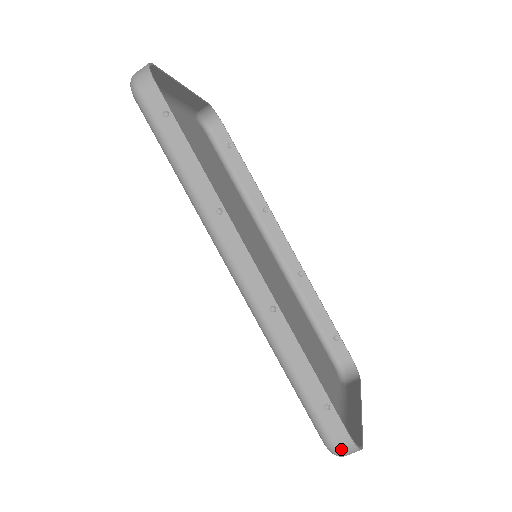
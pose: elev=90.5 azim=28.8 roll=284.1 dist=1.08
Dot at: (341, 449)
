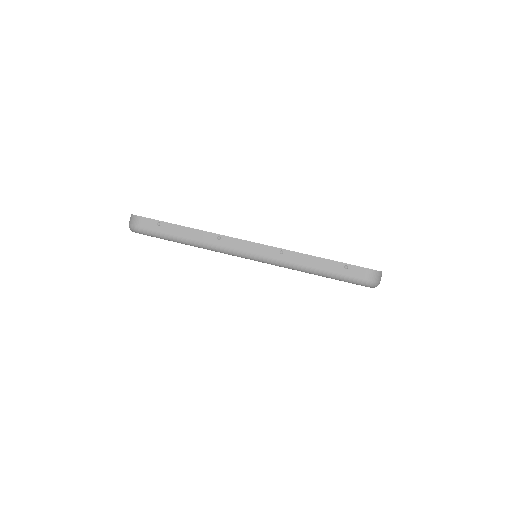
Dot at: (372, 279)
